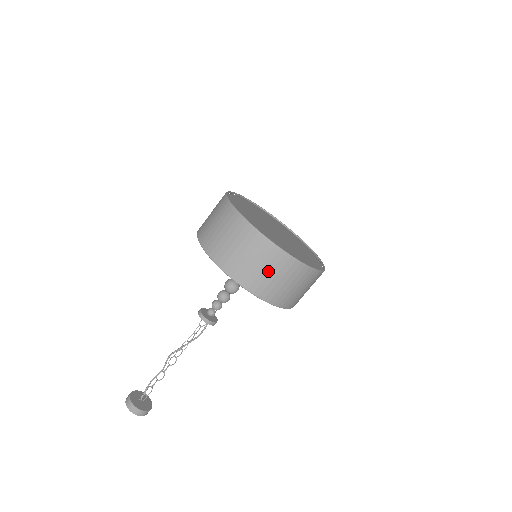
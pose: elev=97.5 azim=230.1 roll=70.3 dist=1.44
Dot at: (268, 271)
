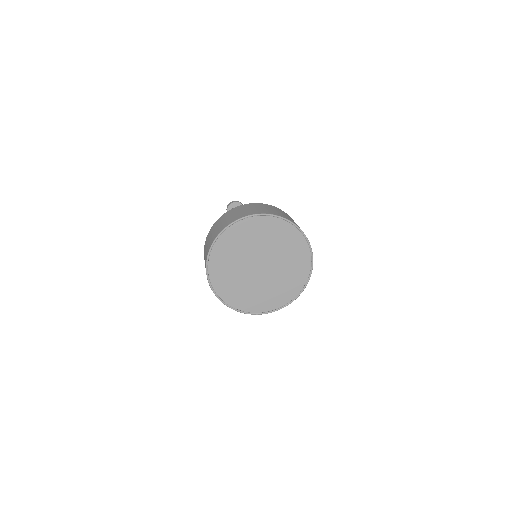
Dot at: occluded
